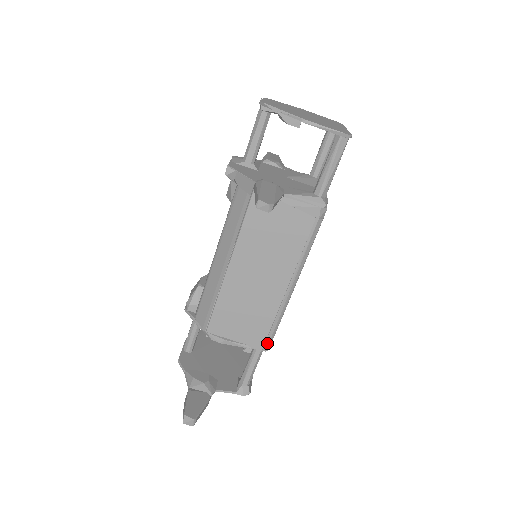
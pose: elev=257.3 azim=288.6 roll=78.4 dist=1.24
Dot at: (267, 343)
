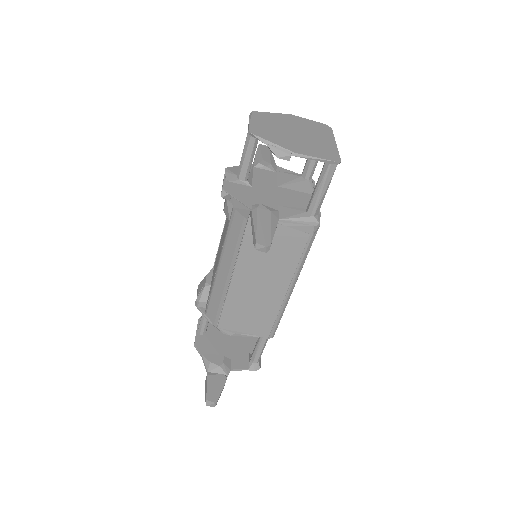
Dot at: (272, 332)
